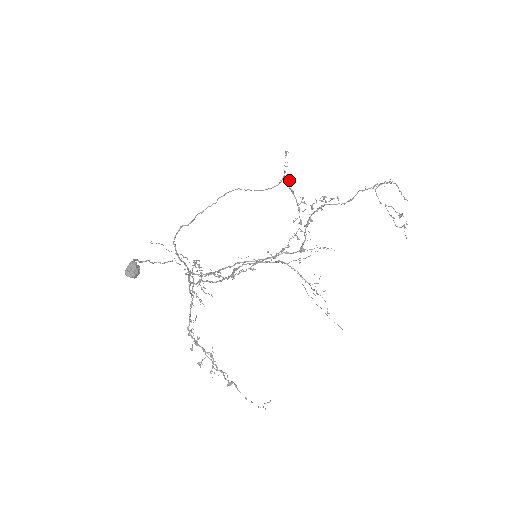
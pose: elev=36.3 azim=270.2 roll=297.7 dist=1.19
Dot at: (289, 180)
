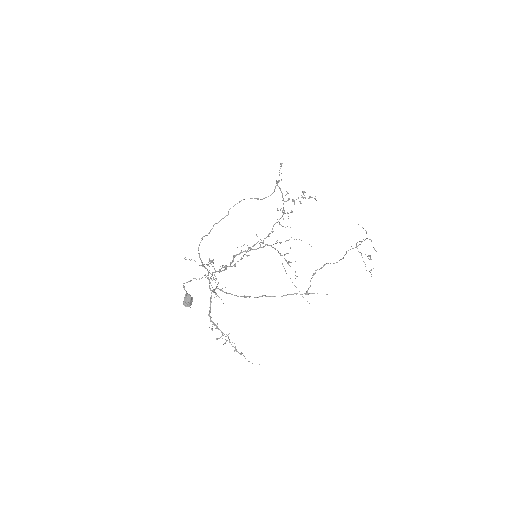
Dot at: occluded
